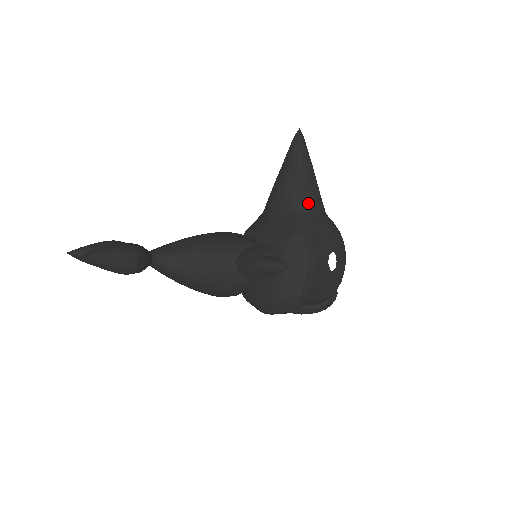
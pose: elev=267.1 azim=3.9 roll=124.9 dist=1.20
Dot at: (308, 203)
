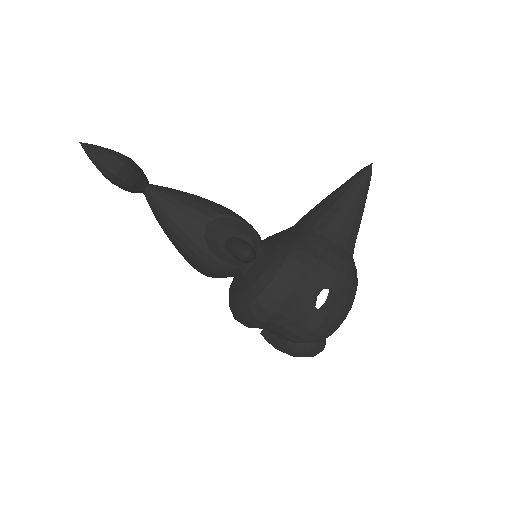
Dot at: (333, 230)
